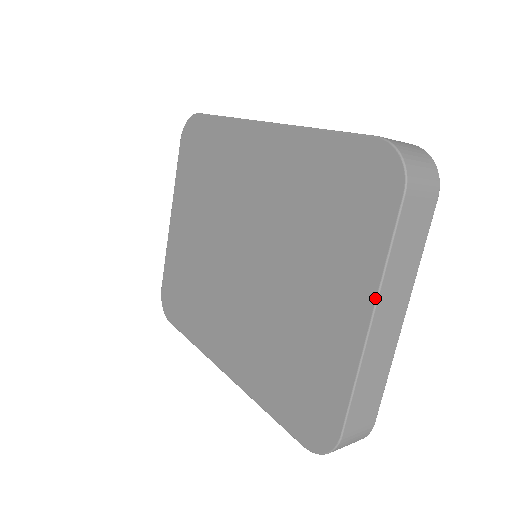
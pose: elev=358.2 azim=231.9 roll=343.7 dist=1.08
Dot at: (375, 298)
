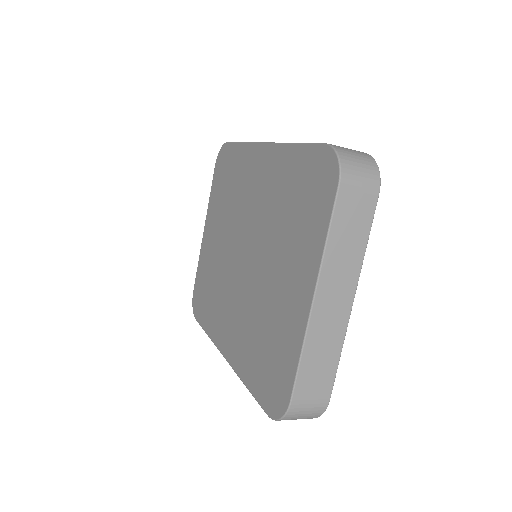
Dot at: (317, 275)
